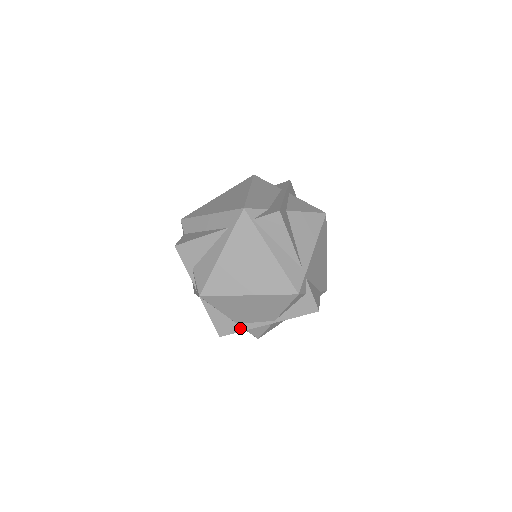
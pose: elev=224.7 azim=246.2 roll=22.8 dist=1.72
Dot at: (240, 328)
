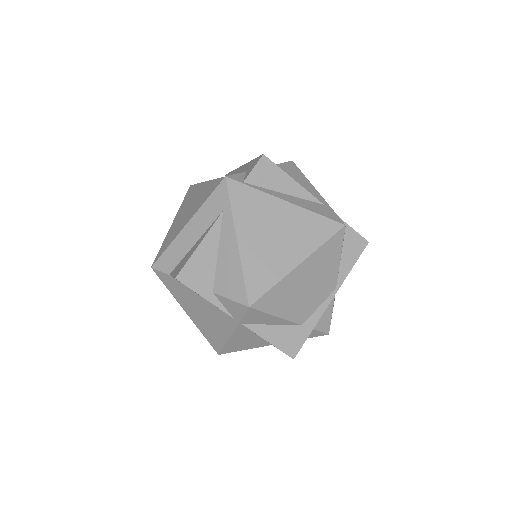
Dot at: (308, 328)
